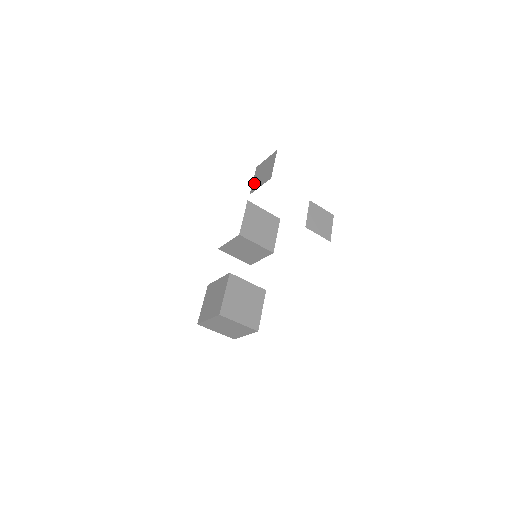
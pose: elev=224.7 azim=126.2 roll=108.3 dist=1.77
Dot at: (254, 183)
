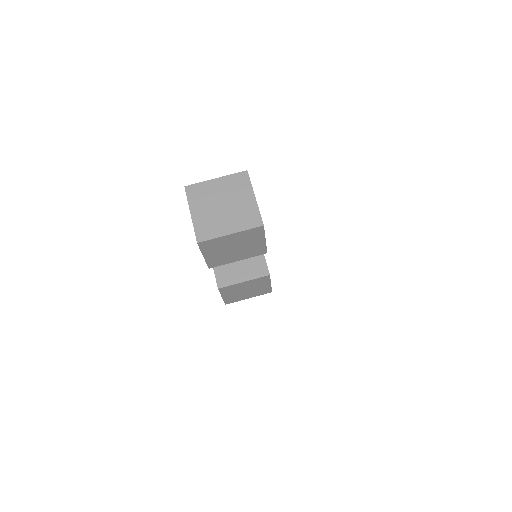
Dot at: occluded
